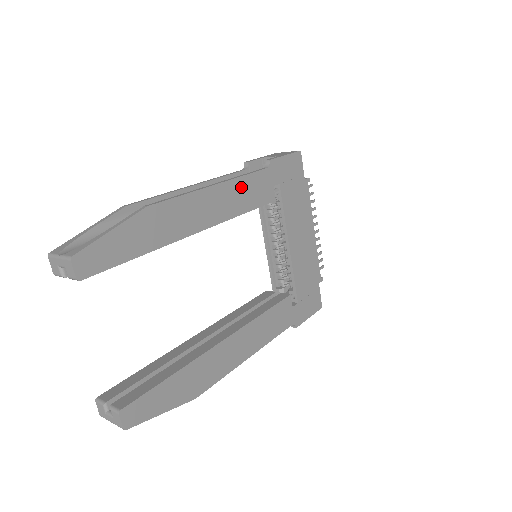
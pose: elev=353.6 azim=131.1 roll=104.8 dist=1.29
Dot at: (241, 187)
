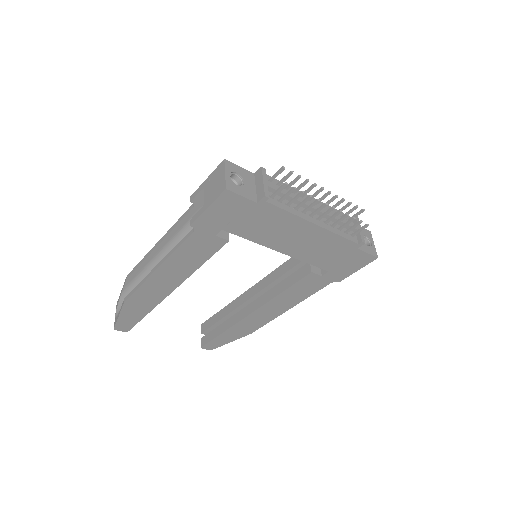
Dot at: (180, 257)
